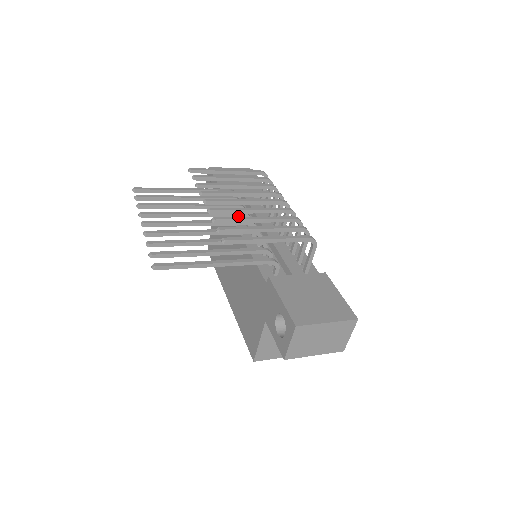
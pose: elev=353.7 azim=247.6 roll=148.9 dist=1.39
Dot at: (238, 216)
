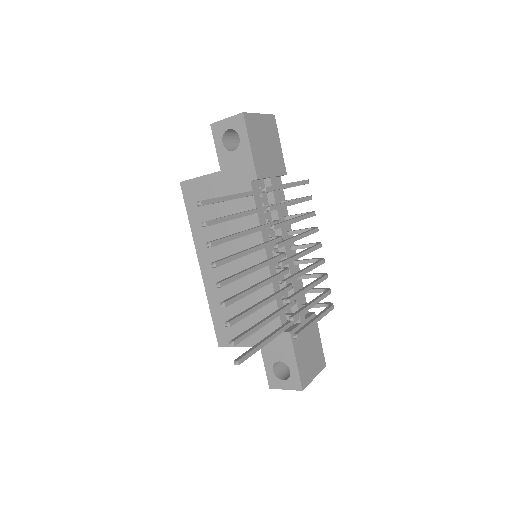
Dot at: (276, 242)
